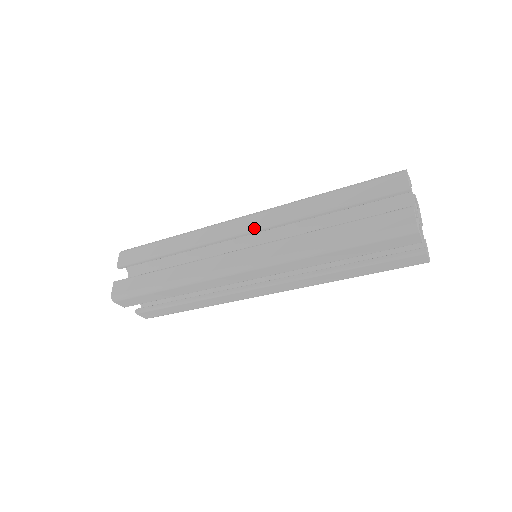
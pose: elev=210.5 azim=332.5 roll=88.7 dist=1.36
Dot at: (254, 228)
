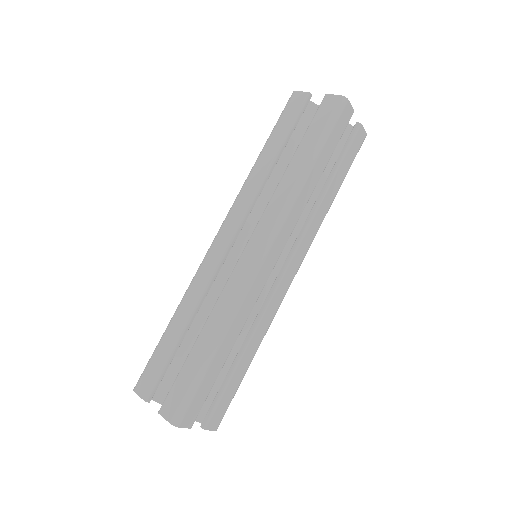
Dot at: (237, 226)
